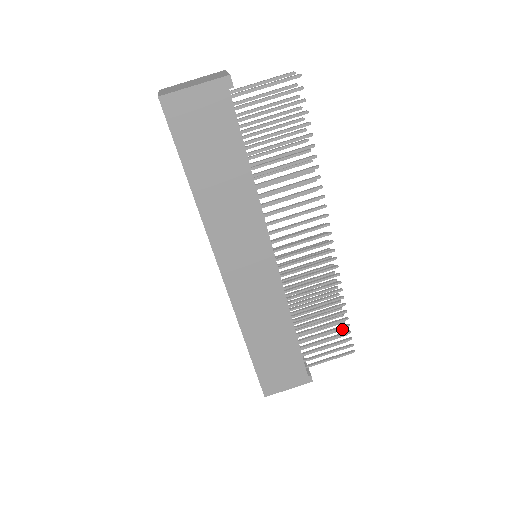
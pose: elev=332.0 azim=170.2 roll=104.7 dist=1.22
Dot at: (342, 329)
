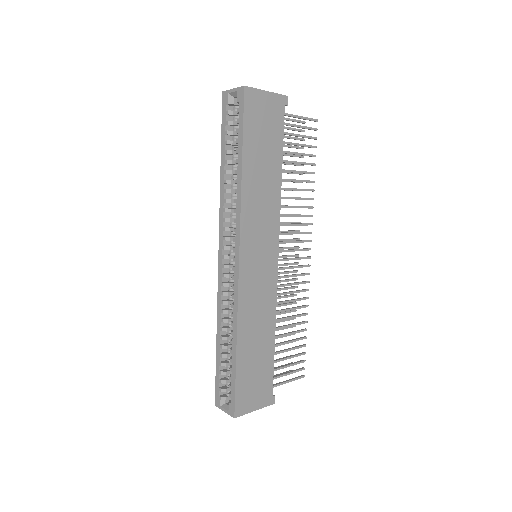
Dot at: occluded
